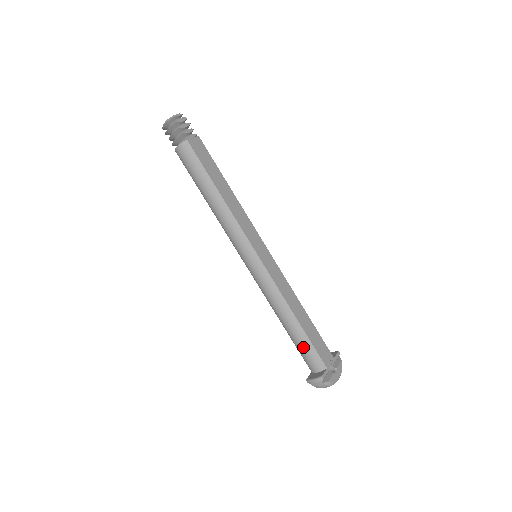
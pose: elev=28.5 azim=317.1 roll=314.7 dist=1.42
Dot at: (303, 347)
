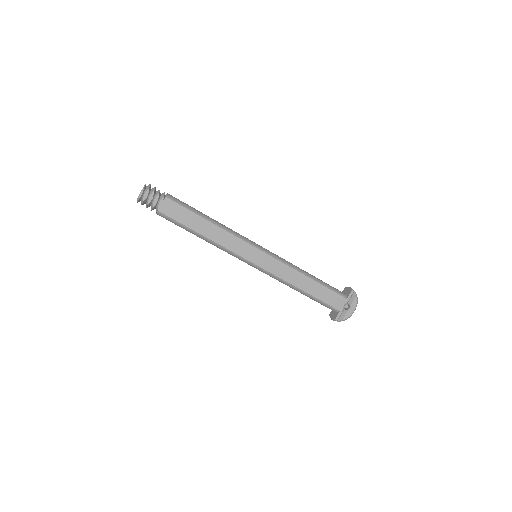
Dot at: occluded
